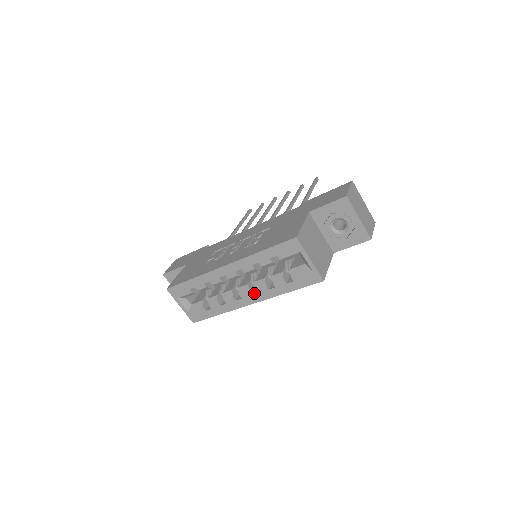
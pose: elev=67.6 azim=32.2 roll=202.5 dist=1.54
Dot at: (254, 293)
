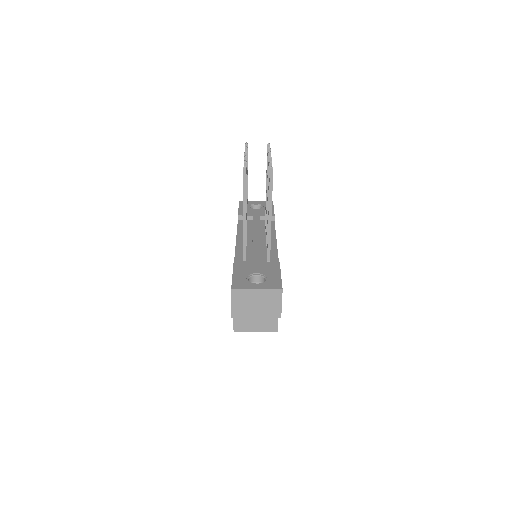
Dot at: occluded
